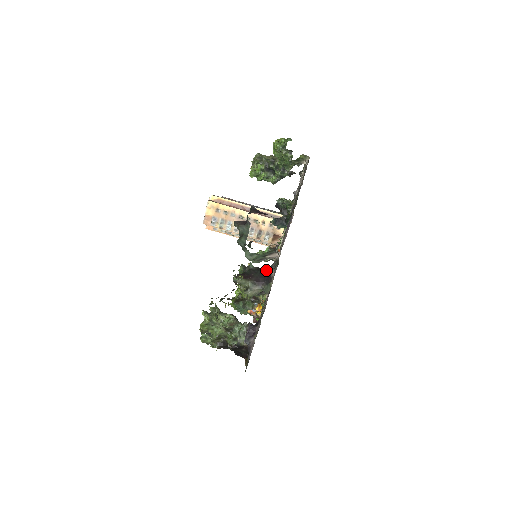
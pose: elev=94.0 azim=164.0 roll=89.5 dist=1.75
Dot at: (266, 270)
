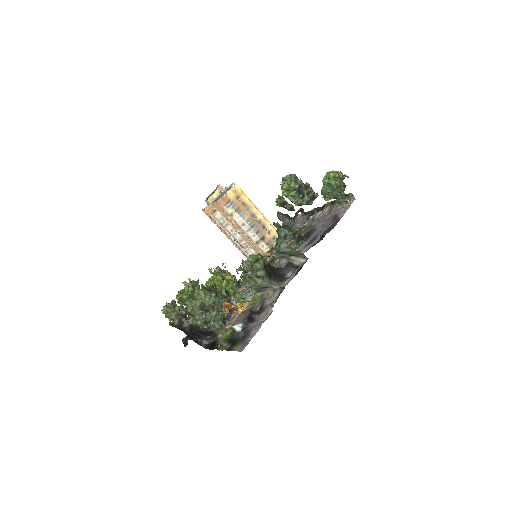
Dot at: (279, 269)
